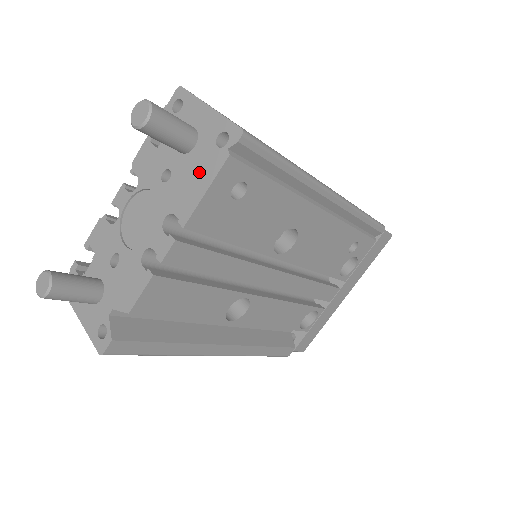
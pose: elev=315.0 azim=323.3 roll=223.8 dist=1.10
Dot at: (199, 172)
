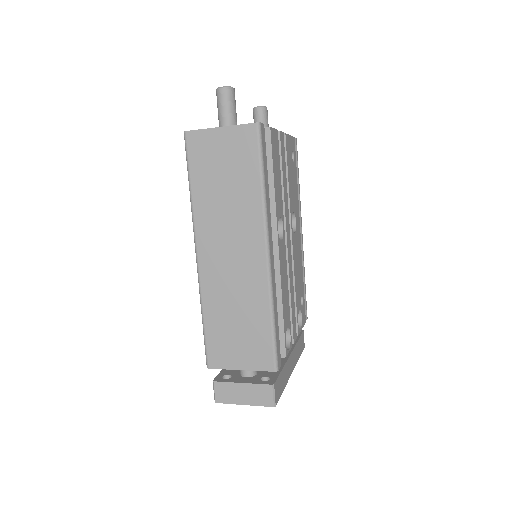
Dot at: occluded
